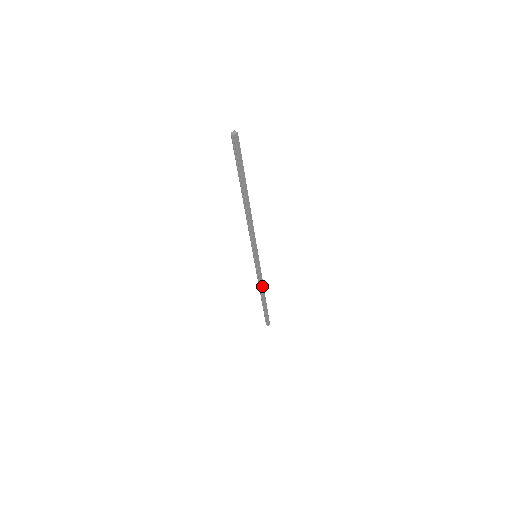
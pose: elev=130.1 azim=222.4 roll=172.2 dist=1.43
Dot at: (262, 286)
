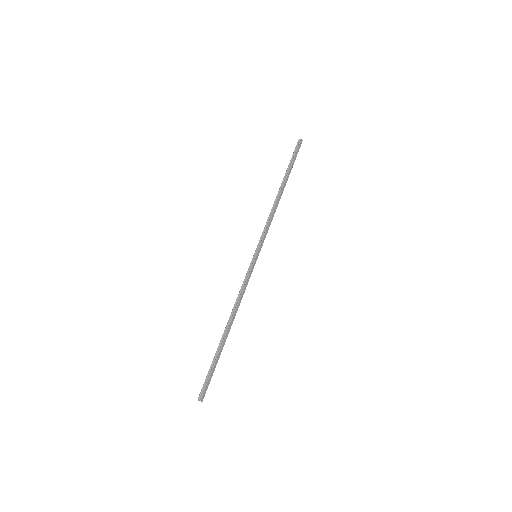
Dot at: (238, 306)
